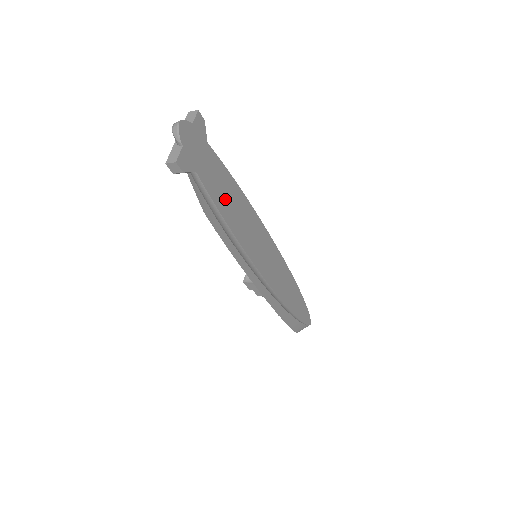
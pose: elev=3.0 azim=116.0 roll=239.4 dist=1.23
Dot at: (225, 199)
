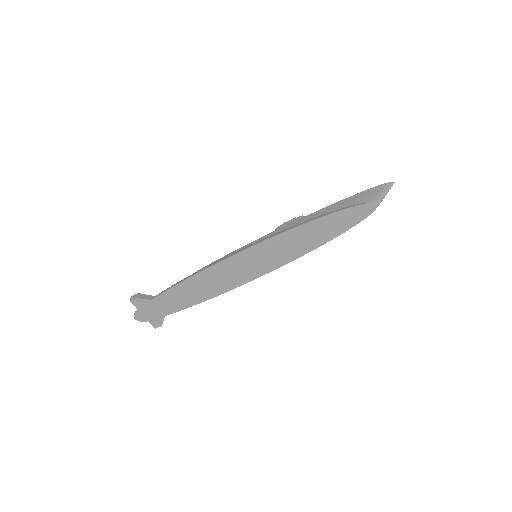
Dot at: (191, 296)
